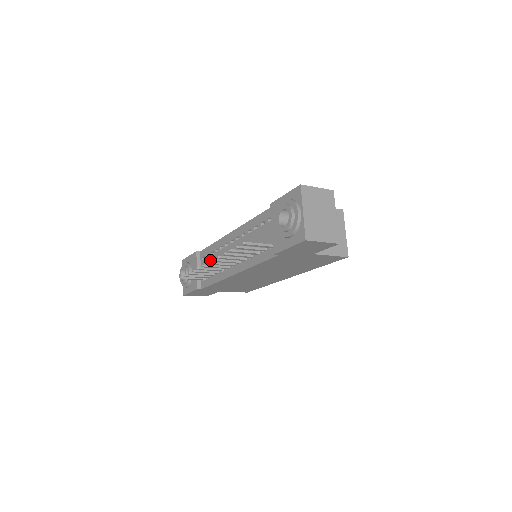
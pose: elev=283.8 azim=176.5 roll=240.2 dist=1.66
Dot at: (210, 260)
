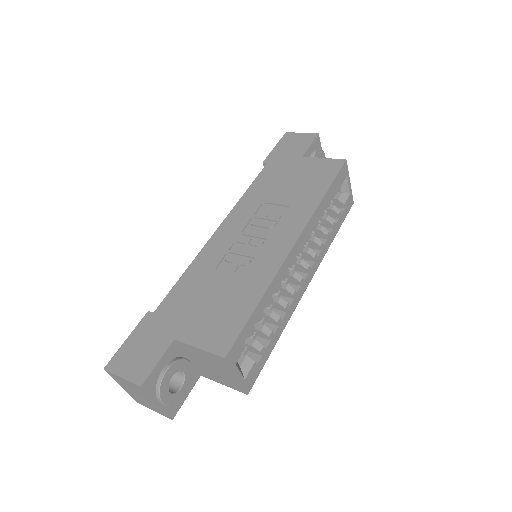
Dot at: occluded
